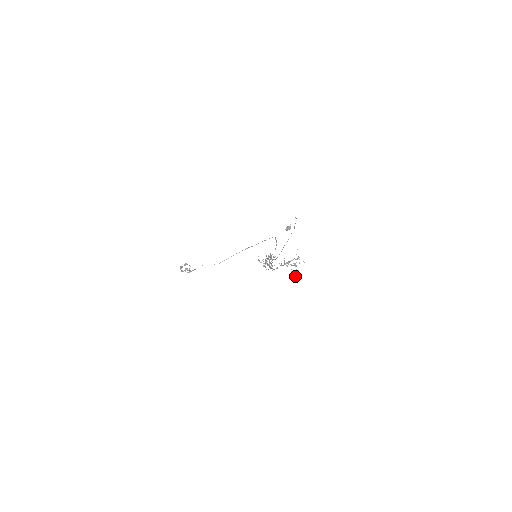
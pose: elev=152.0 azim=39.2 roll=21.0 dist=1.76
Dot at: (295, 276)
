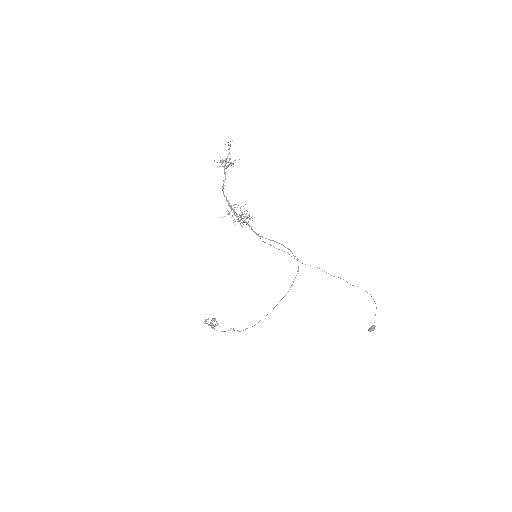
Dot at: (225, 168)
